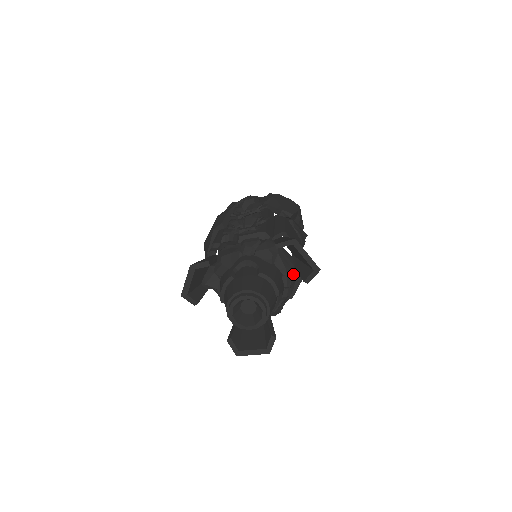
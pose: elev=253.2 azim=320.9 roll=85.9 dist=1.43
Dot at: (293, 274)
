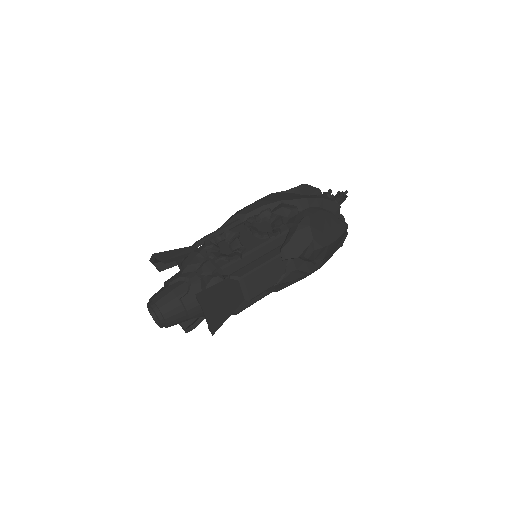
Dot at: occluded
